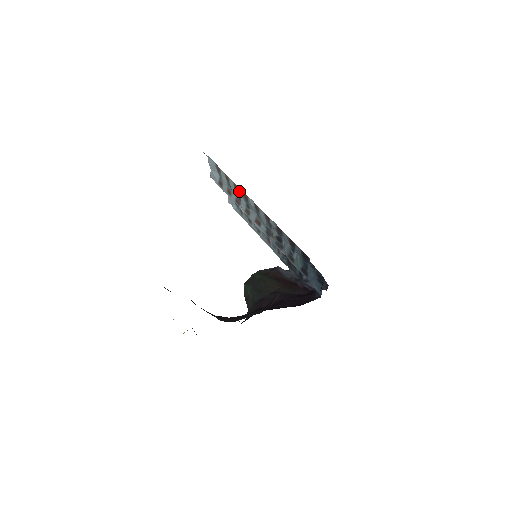
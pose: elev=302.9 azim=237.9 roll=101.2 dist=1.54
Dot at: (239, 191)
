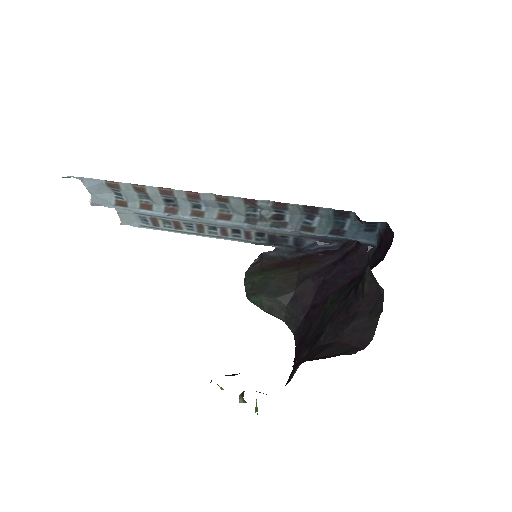
Dot at: (174, 194)
